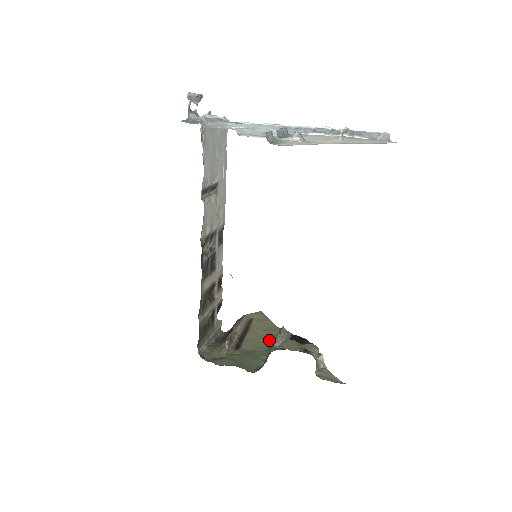
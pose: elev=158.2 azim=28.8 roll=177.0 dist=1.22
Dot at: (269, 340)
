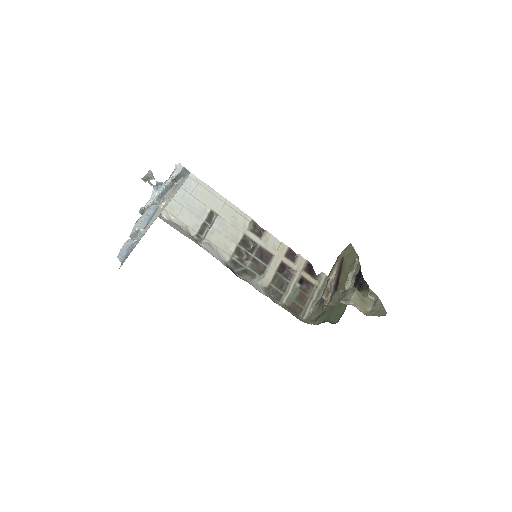
Dot at: occluded
